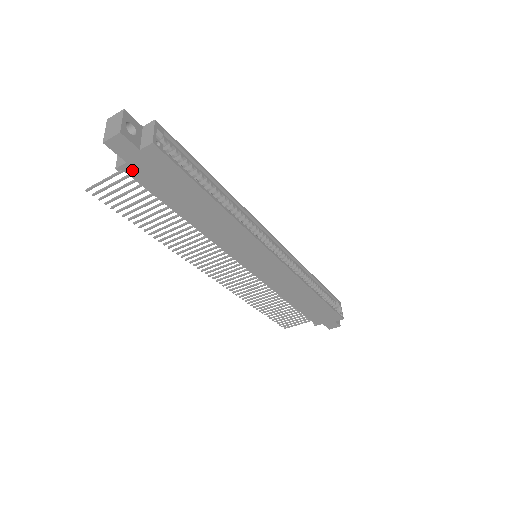
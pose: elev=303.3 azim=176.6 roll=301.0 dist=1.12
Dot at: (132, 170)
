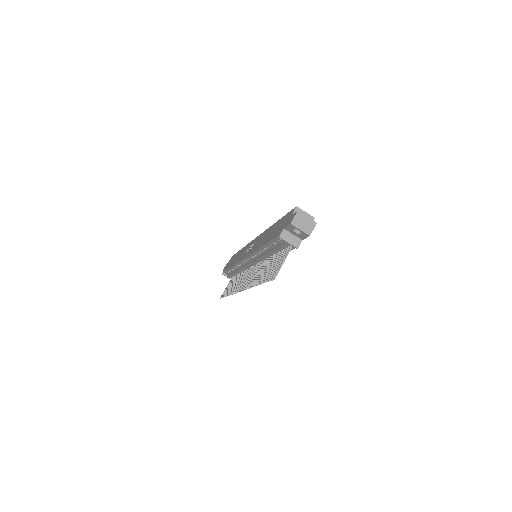
Dot at: occluded
